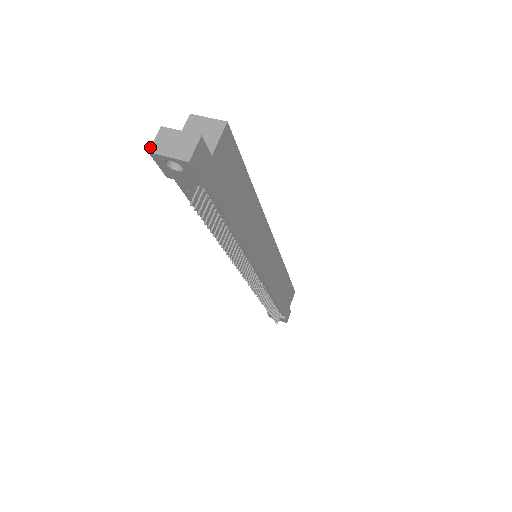
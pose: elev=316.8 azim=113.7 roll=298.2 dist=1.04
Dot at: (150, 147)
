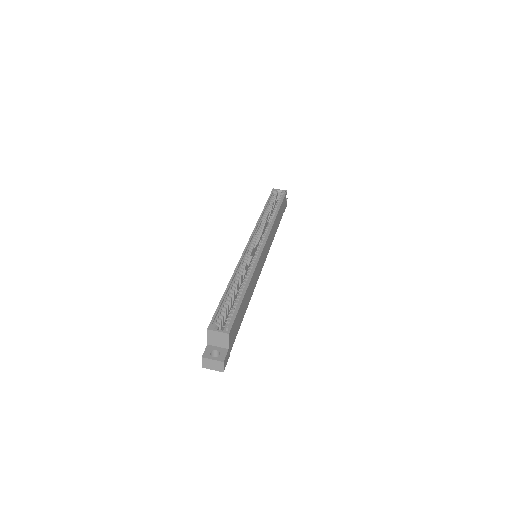
Dot at: (202, 366)
